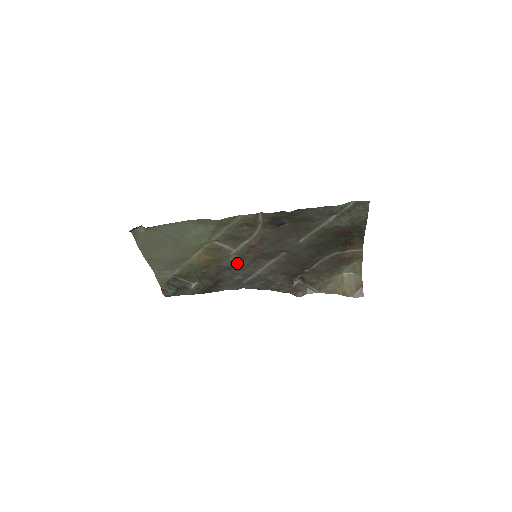
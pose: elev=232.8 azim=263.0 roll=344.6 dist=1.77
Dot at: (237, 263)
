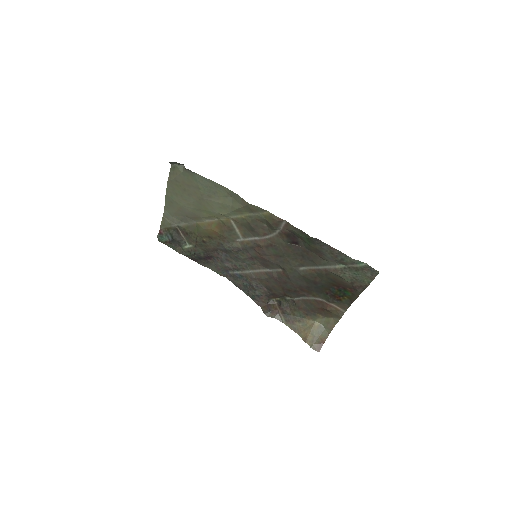
Dot at: (236, 251)
